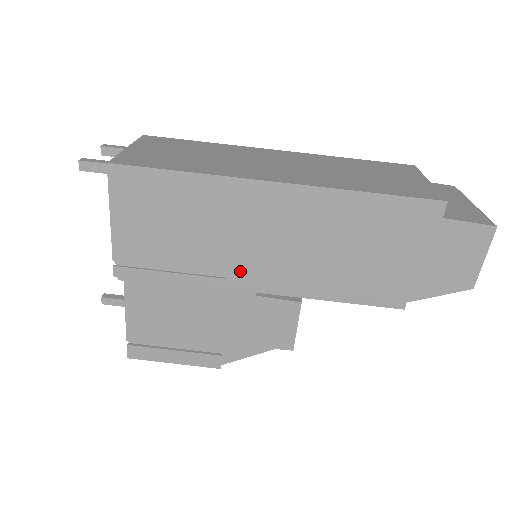
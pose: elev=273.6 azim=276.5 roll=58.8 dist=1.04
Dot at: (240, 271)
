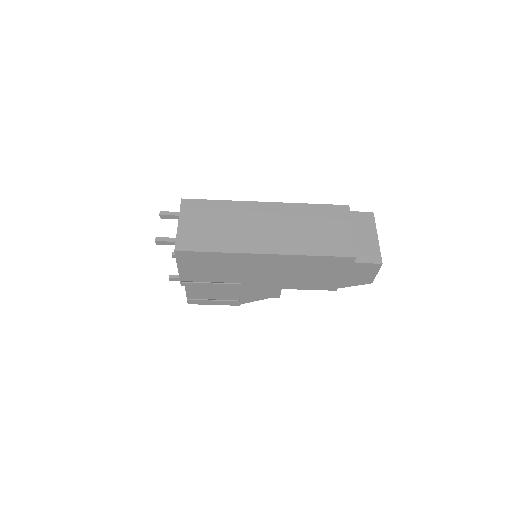
Dot at: (249, 282)
